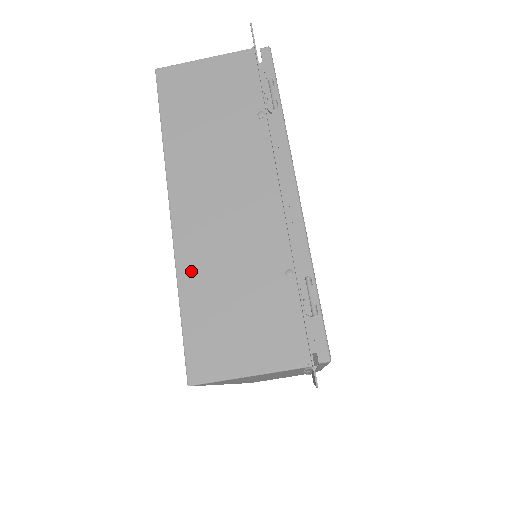
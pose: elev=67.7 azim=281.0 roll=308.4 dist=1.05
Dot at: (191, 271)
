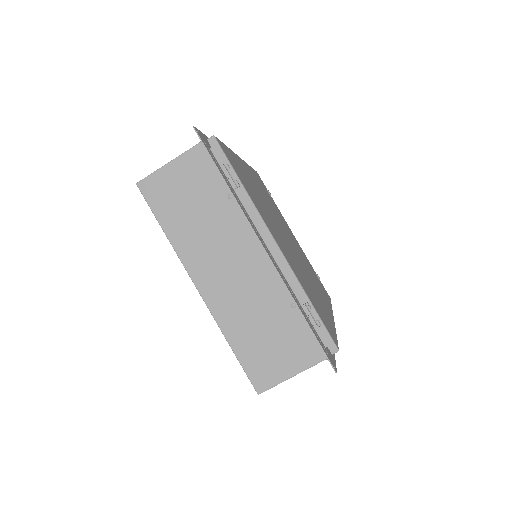
Dot at: (229, 325)
